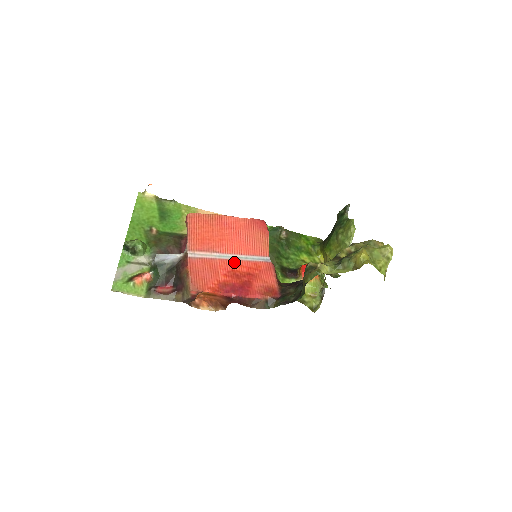
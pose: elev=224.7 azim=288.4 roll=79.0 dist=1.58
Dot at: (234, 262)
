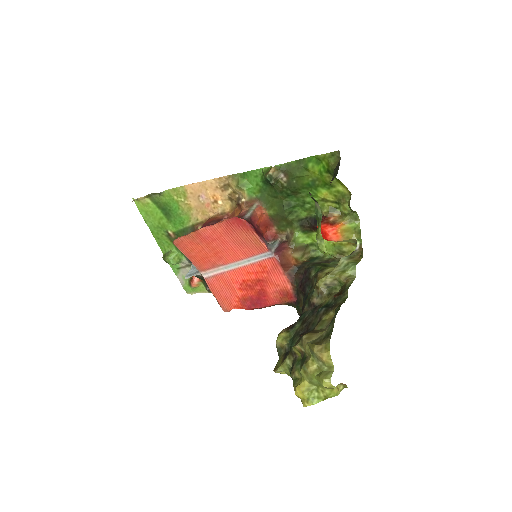
Dot at: (241, 271)
